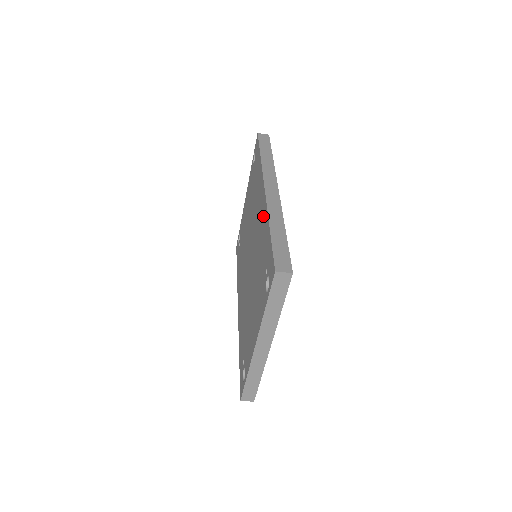
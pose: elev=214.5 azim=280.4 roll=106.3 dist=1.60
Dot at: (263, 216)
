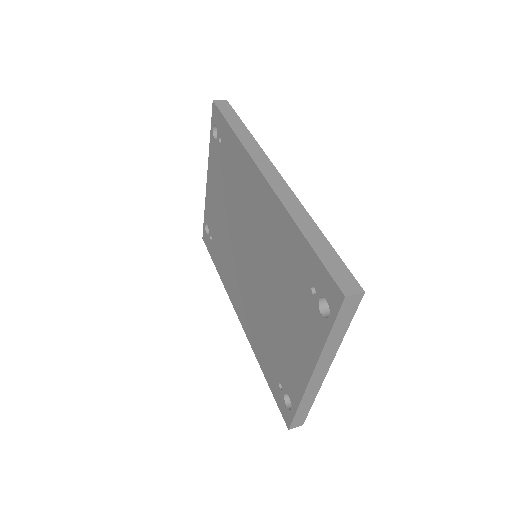
Dot at: (275, 215)
